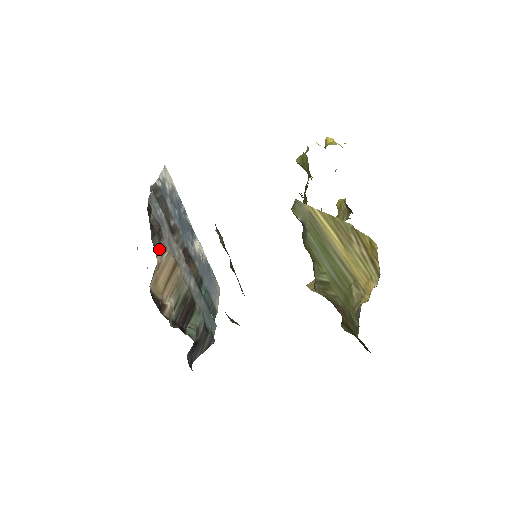
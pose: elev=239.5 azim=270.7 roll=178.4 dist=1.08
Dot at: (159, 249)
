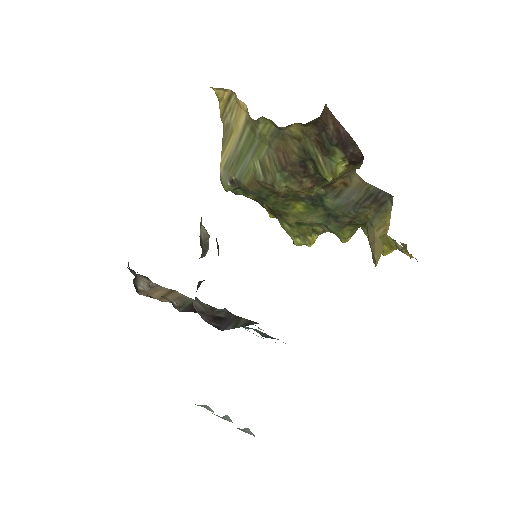
Dot at: (145, 280)
